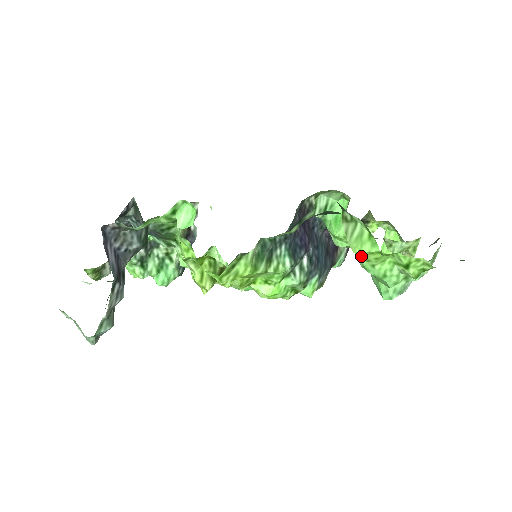
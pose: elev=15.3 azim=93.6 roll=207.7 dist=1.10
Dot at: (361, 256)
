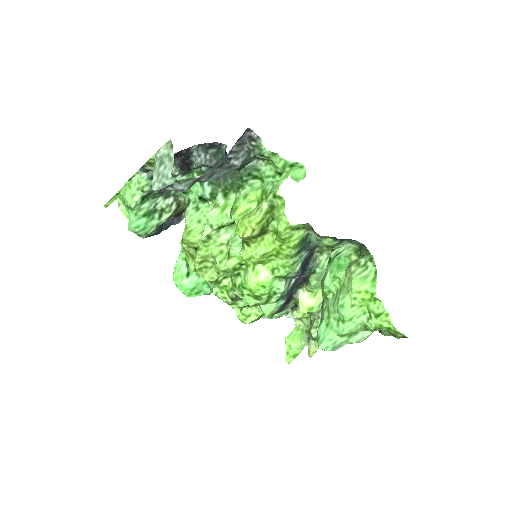
Dot at: (354, 292)
